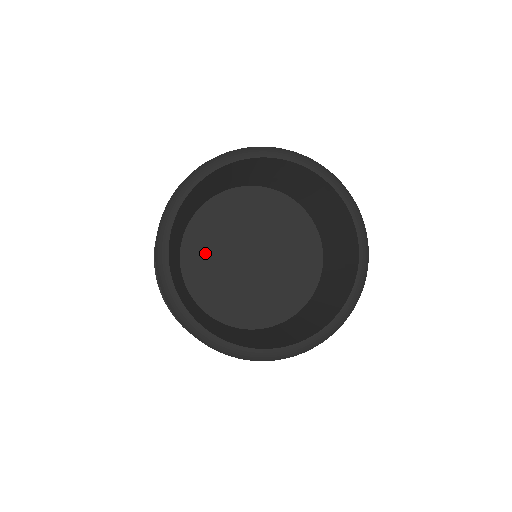
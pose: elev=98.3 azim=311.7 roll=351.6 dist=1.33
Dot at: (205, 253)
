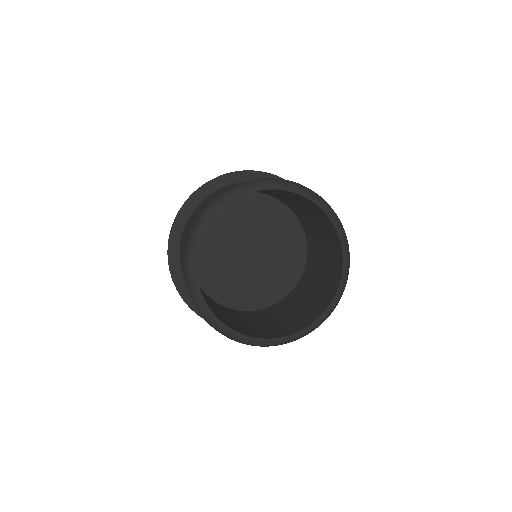
Dot at: (211, 246)
